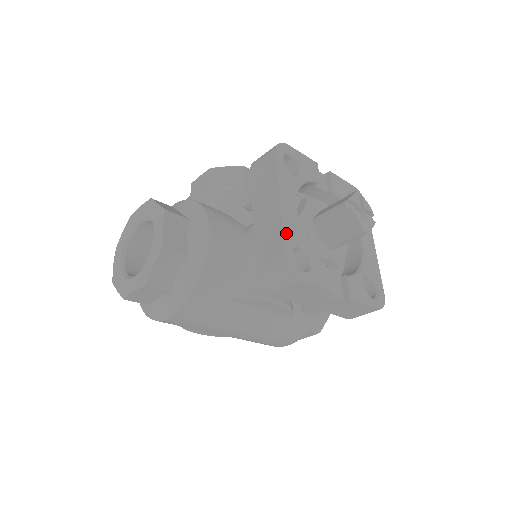
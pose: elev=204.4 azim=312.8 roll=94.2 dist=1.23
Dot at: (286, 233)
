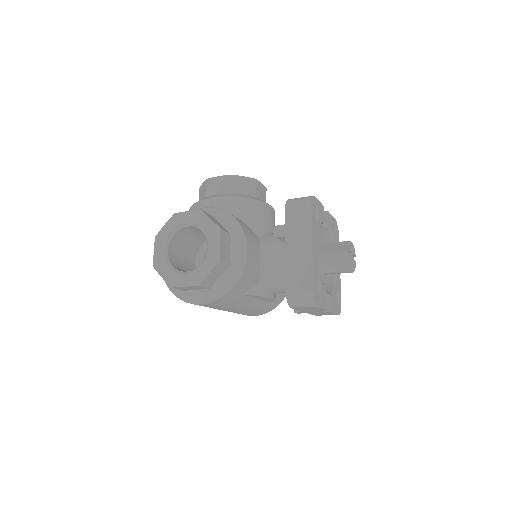
Dot at: (314, 273)
